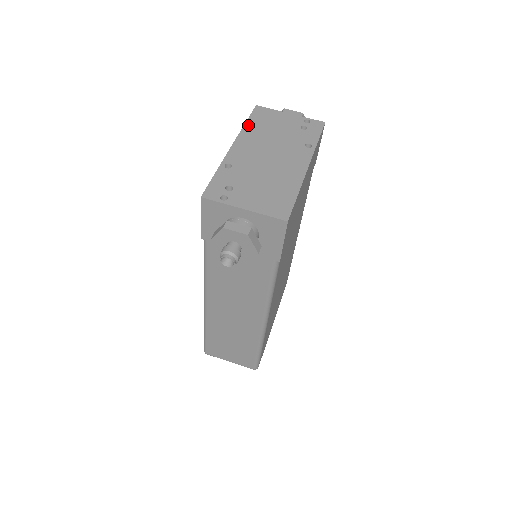
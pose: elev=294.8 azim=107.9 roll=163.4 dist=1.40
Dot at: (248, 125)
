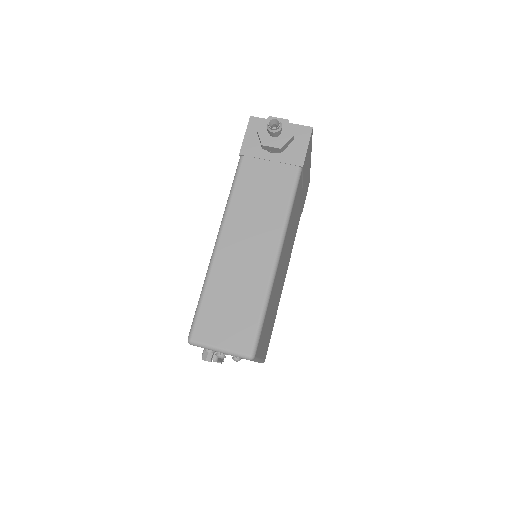
Dot at: occluded
